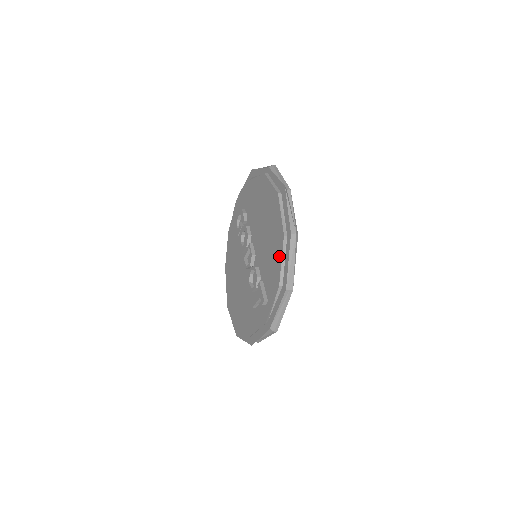
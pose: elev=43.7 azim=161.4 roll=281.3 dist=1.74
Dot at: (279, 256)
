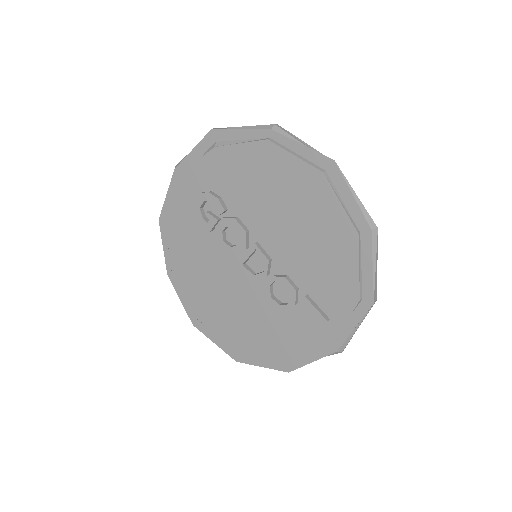
Dot at: (351, 262)
